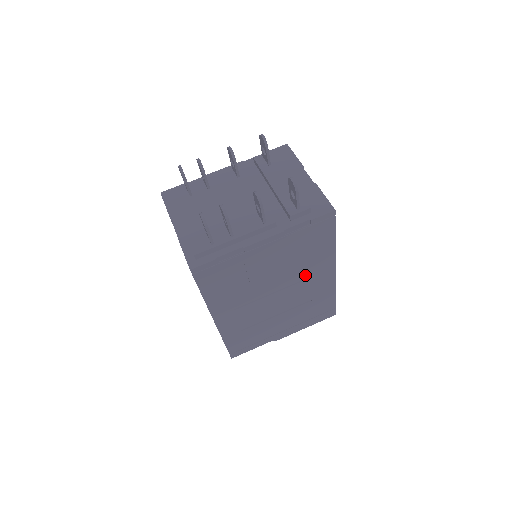
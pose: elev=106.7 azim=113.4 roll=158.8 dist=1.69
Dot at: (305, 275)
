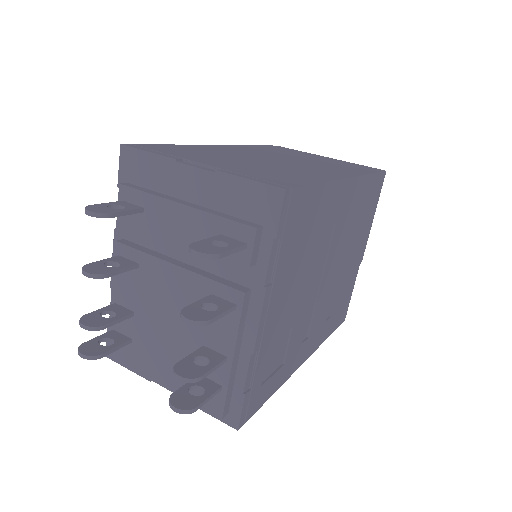
Dot at: (329, 230)
